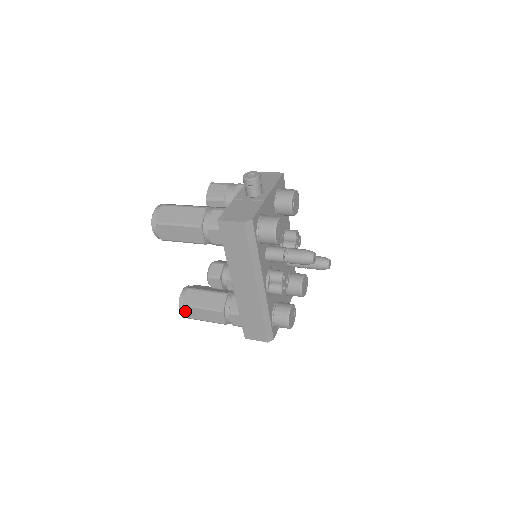
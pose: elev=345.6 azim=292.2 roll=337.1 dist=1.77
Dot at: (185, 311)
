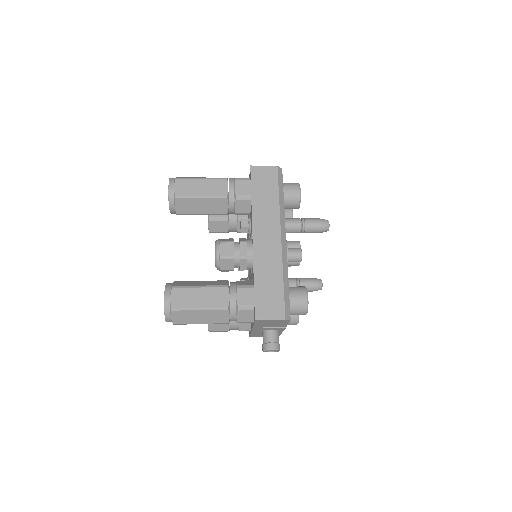
Dot at: (173, 296)
